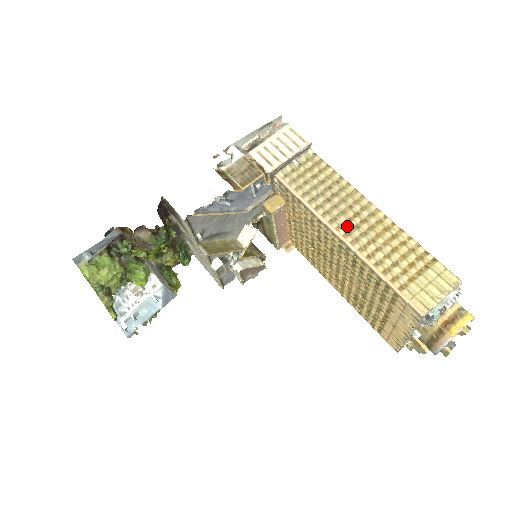
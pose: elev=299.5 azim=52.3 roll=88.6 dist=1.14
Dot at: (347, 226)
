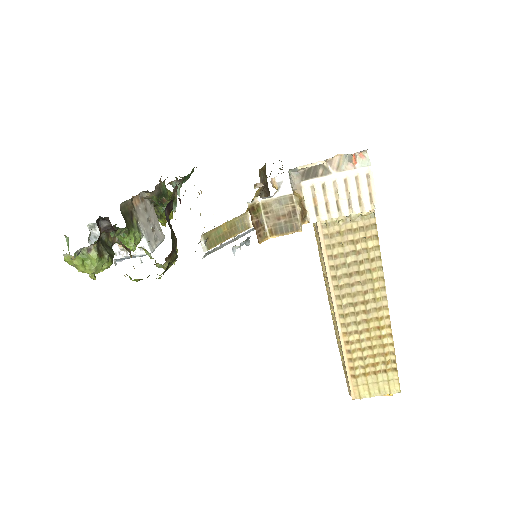
Dot at: (349, 308)
